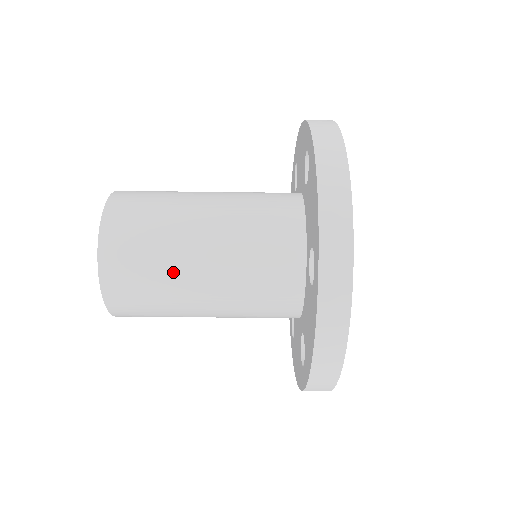
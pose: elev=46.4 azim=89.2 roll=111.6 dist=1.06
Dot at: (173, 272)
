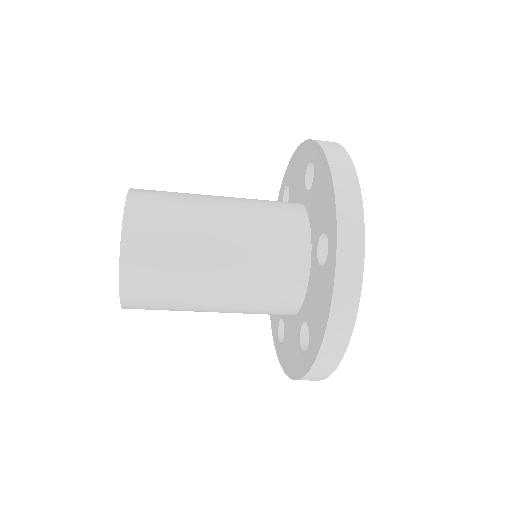
Dot at: (187, 307)
